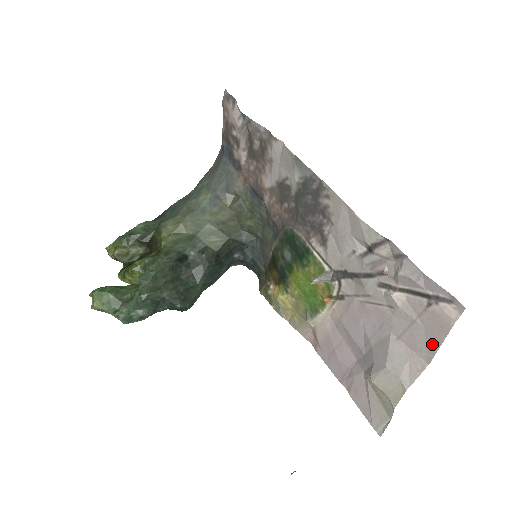
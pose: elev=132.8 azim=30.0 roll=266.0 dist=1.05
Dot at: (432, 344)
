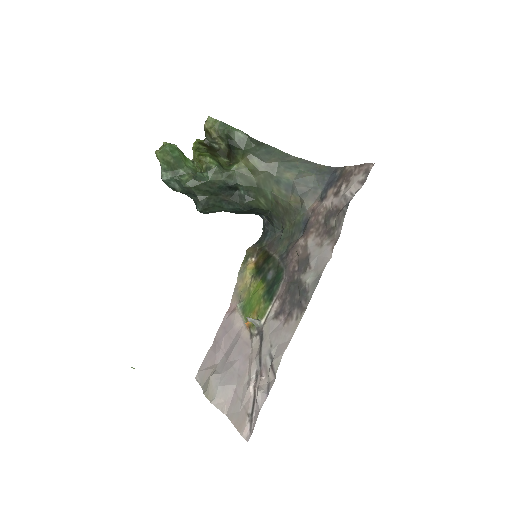
Dot at: (234, 418)
